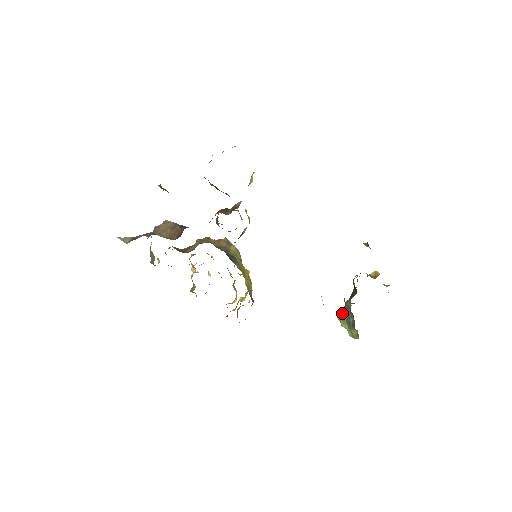
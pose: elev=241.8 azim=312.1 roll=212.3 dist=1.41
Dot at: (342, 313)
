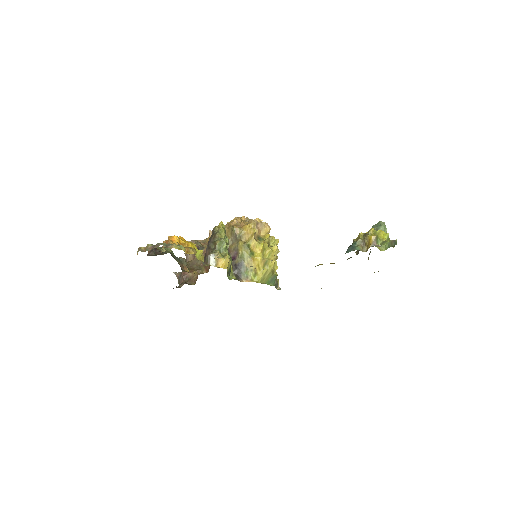
Dot at: occluded
